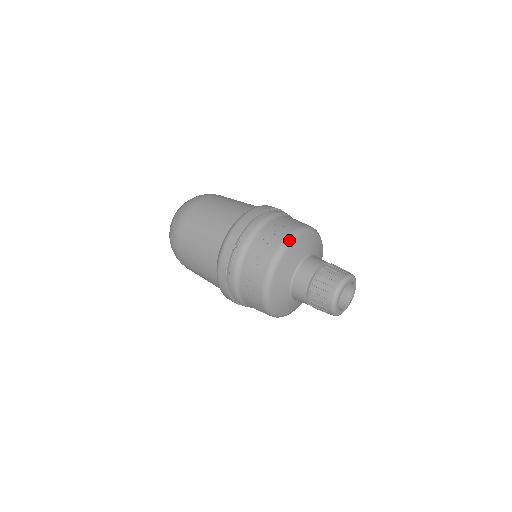
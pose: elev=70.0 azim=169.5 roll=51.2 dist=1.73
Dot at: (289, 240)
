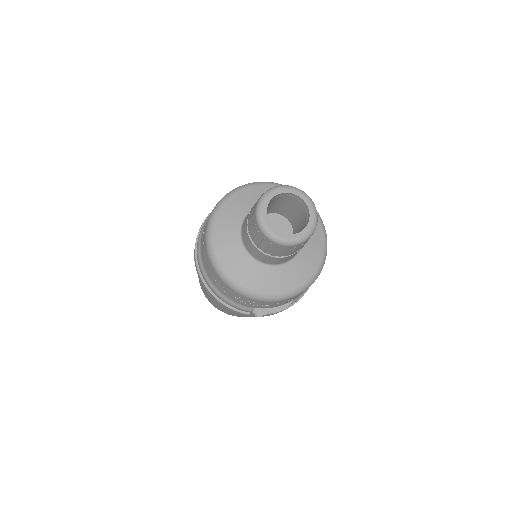
Dot at: (248, 184)
